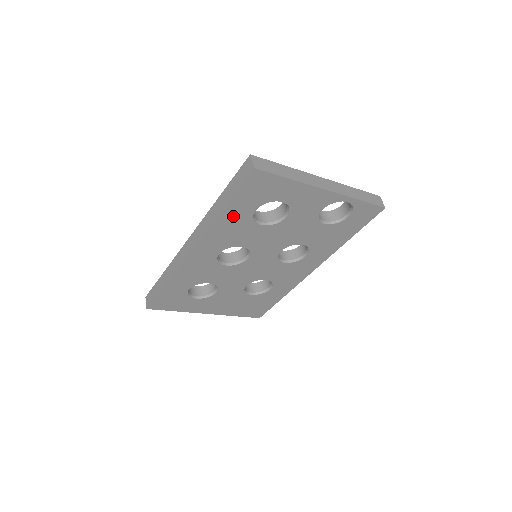
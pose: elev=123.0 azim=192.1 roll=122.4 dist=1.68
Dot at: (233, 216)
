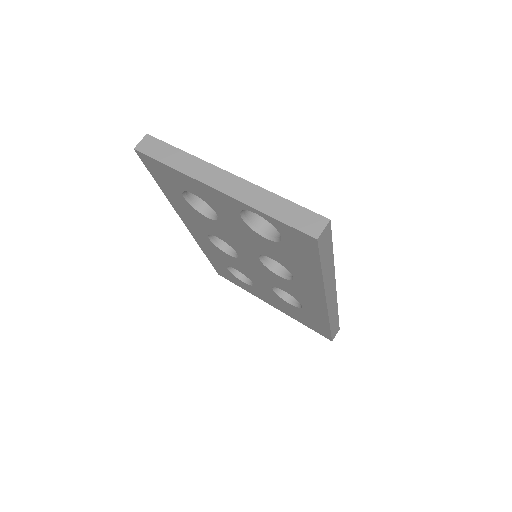
Dot at: (176, 199)
